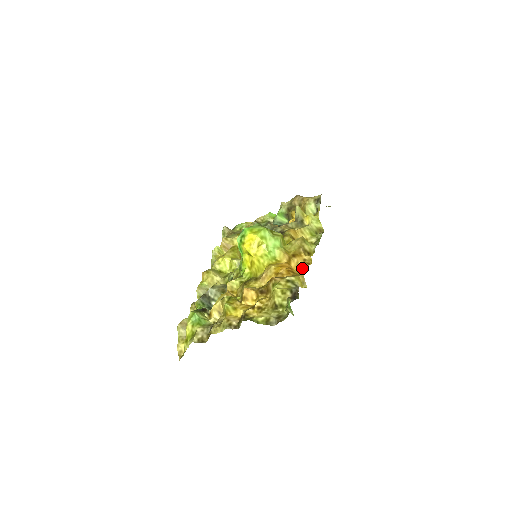
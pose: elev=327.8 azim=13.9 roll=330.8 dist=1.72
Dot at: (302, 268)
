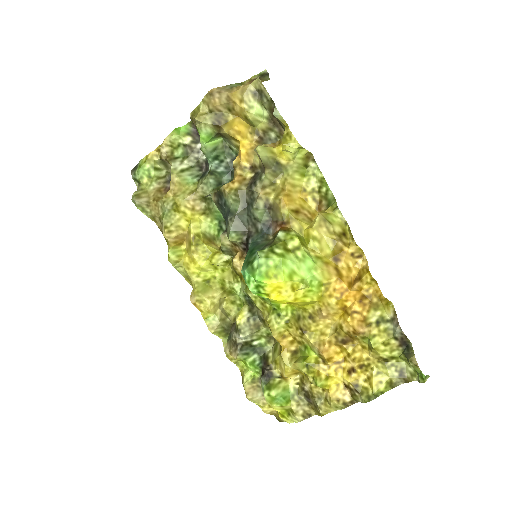
Dot at: (370, 283)
